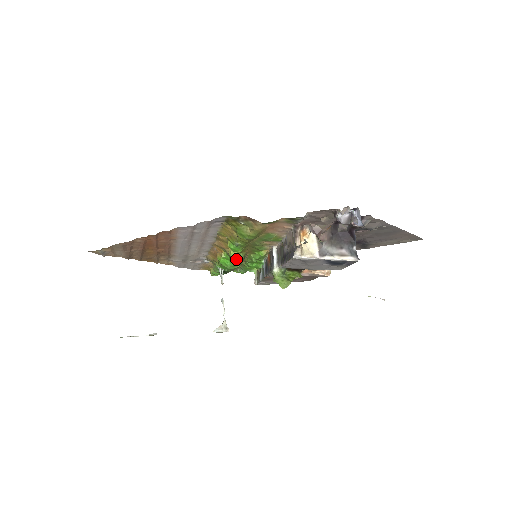
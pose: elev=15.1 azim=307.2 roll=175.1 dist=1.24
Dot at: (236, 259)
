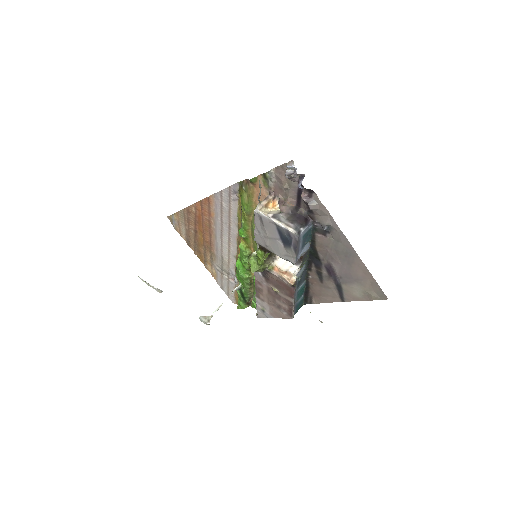
Dot at: (242, 253)
